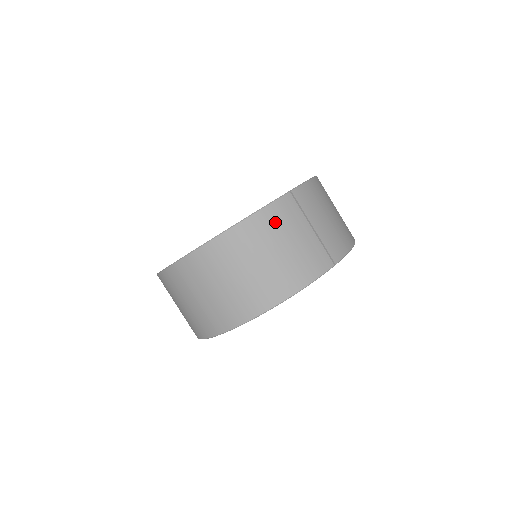
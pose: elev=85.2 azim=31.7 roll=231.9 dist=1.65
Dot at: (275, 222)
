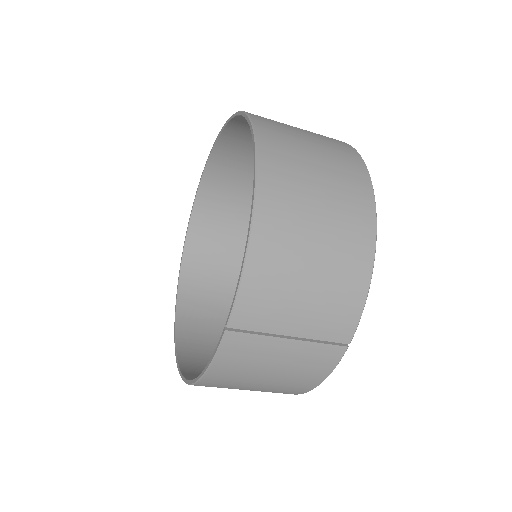
Dot at: (237, 367)
